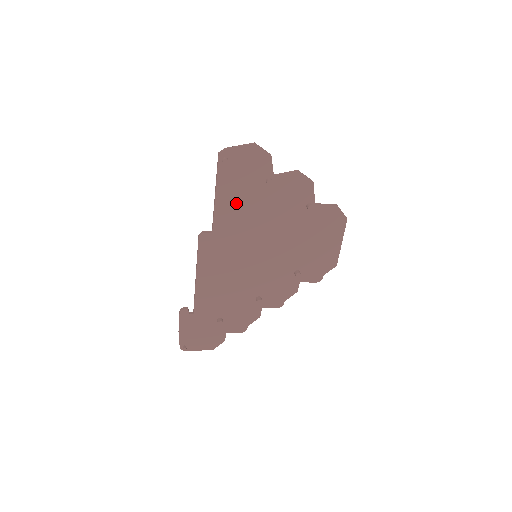
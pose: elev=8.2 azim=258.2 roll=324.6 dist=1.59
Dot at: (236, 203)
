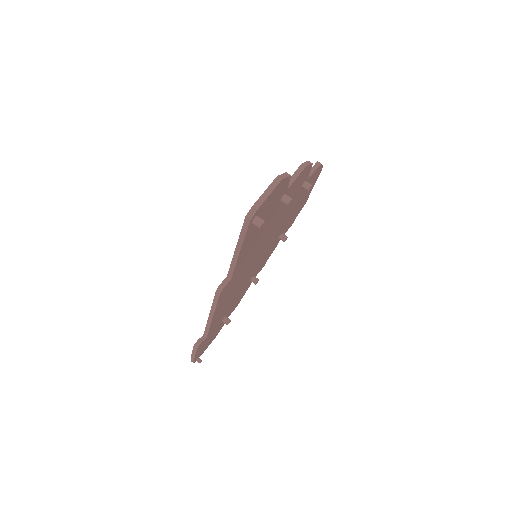
Dot at: (254, 240)
